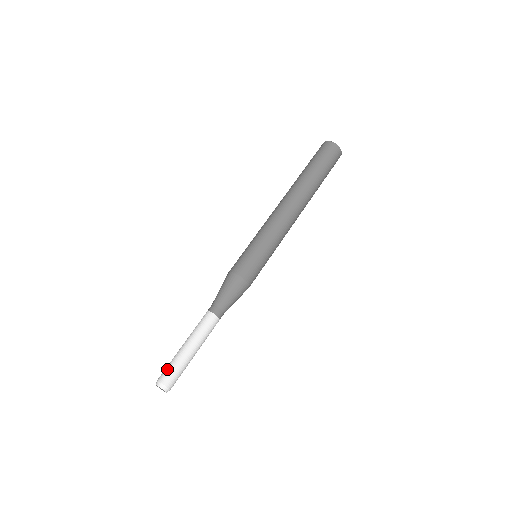
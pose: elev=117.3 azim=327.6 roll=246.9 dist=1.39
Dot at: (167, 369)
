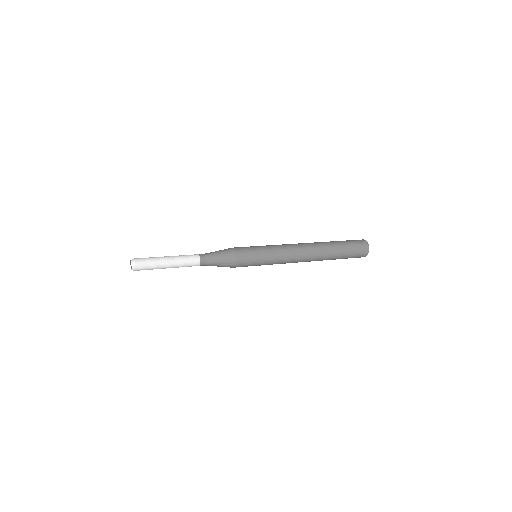
Dot at: occluded
